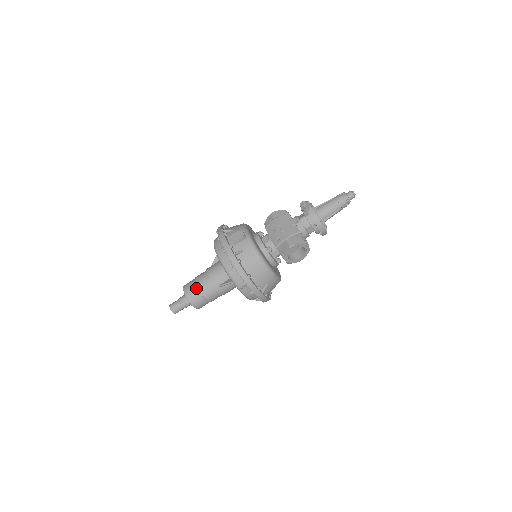
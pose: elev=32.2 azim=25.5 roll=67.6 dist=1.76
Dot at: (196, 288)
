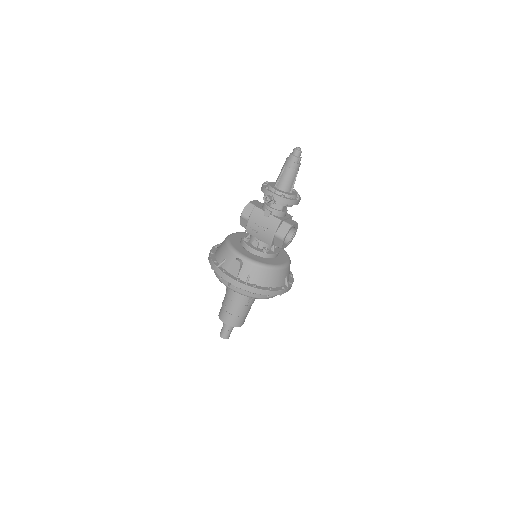
Dot at: (232, 315)
